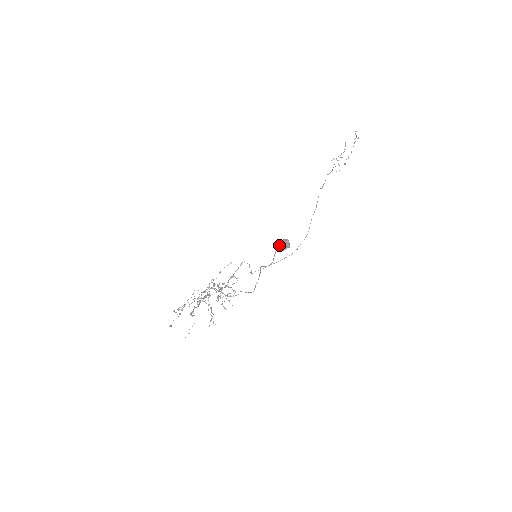
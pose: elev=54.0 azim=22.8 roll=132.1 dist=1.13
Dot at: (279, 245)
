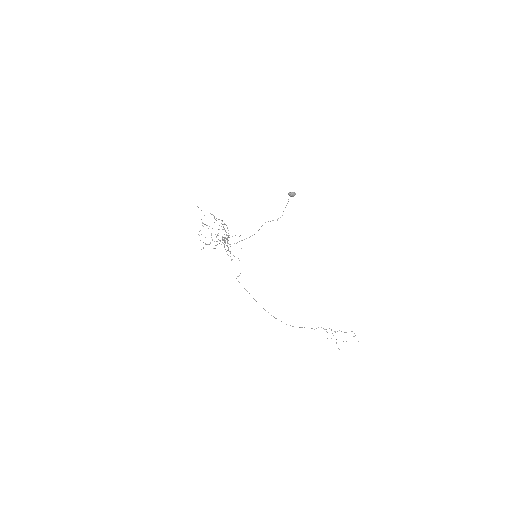
Dot at: (290, 192)
